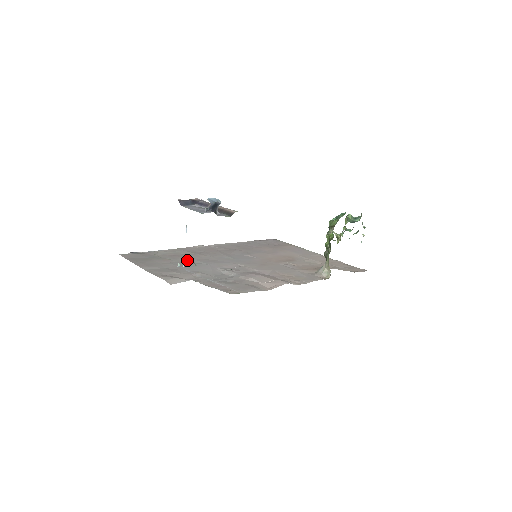
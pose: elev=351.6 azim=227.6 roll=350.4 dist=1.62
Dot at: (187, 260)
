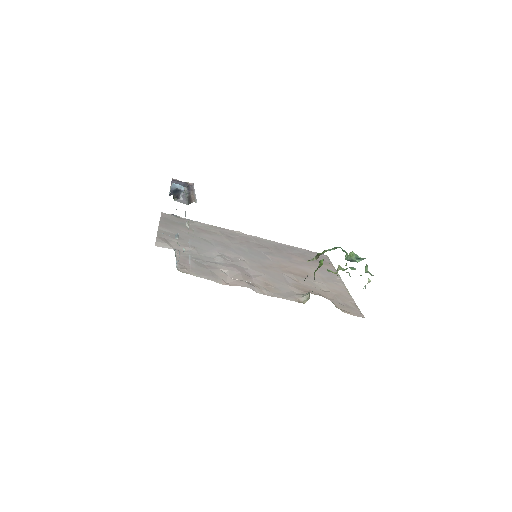
Dot at: (205, 237)
